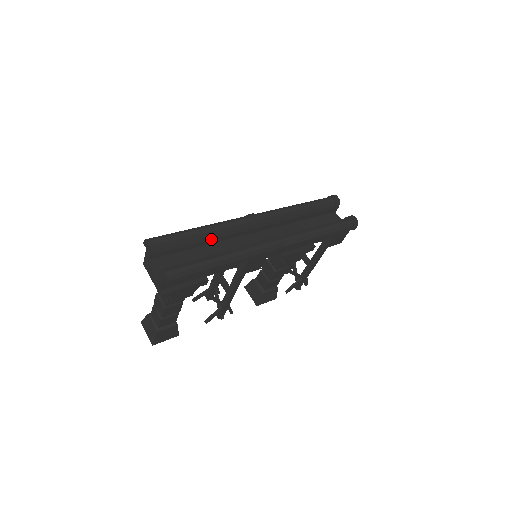
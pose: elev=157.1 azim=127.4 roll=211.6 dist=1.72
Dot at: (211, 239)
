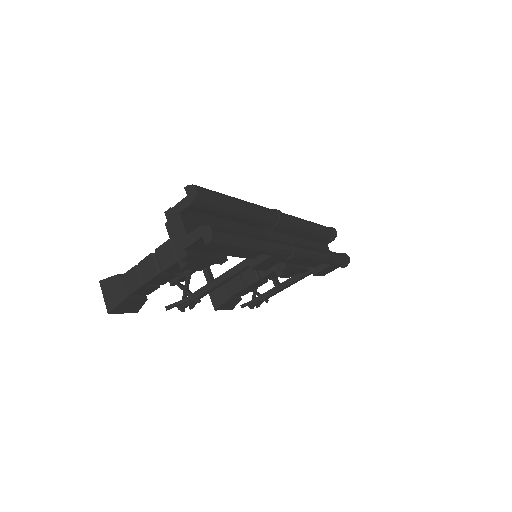
Dot at: (243, 217)
